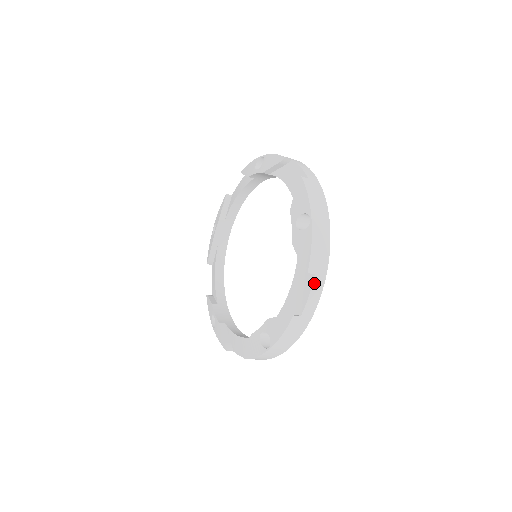
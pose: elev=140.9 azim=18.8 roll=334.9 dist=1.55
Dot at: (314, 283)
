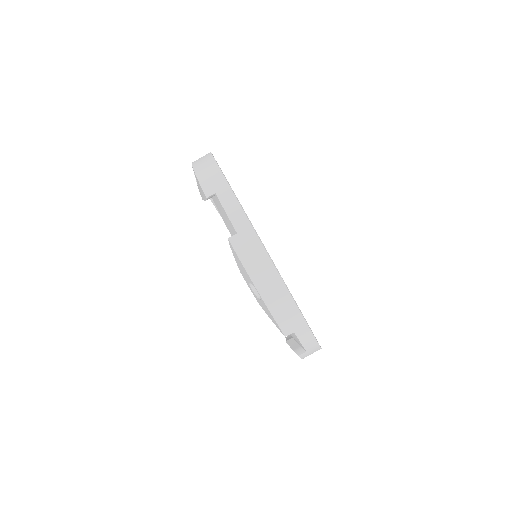
Dot at: (221, 199)
